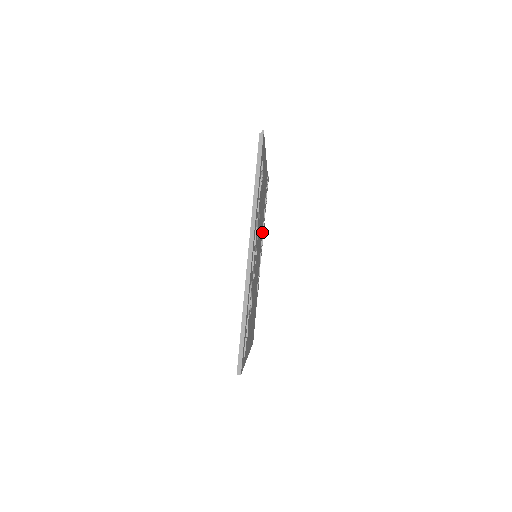
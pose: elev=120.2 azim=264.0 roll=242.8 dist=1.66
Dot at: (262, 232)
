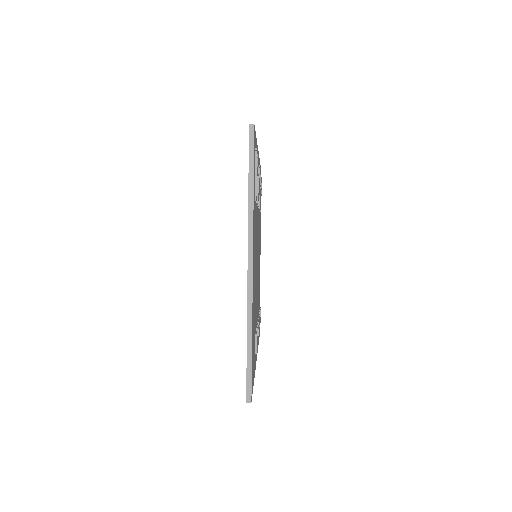
Dot at: occluded
